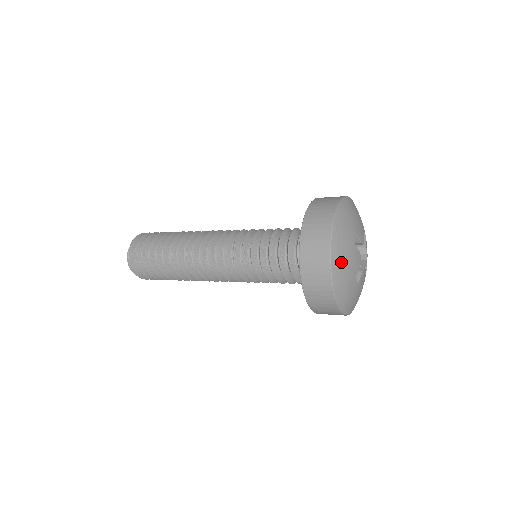
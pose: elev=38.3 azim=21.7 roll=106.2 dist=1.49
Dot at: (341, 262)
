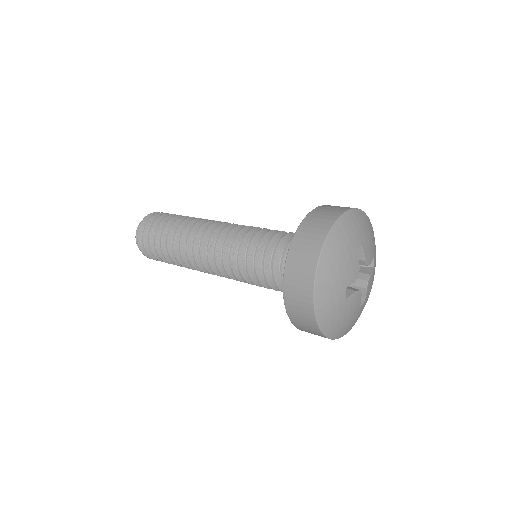
Dot at: (334, 258)
